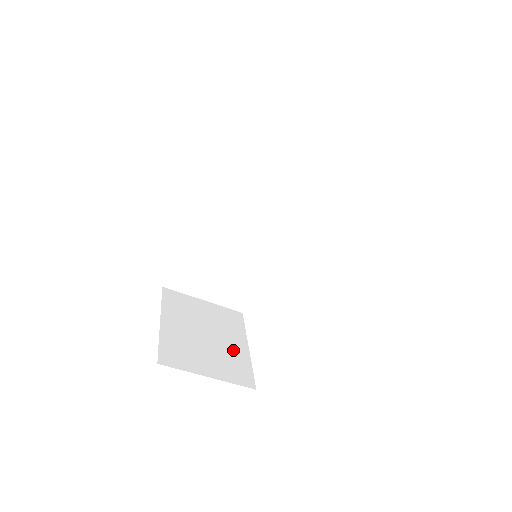
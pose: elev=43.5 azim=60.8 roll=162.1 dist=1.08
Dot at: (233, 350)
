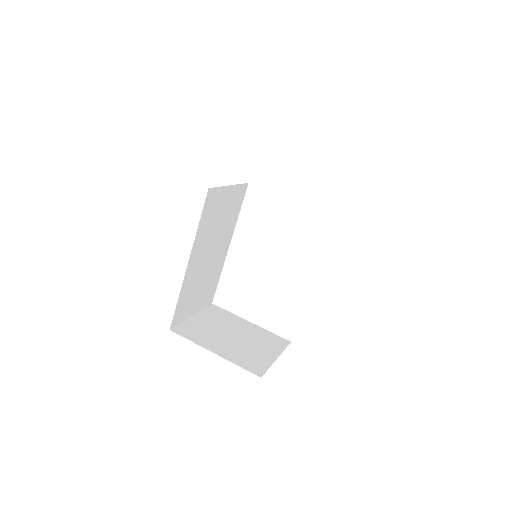
Dot at: (252, 331)
